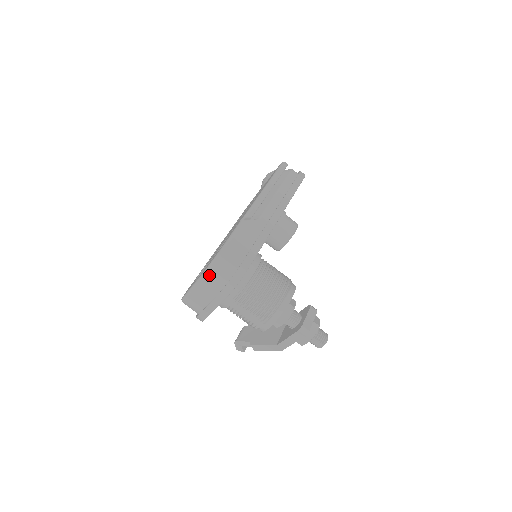
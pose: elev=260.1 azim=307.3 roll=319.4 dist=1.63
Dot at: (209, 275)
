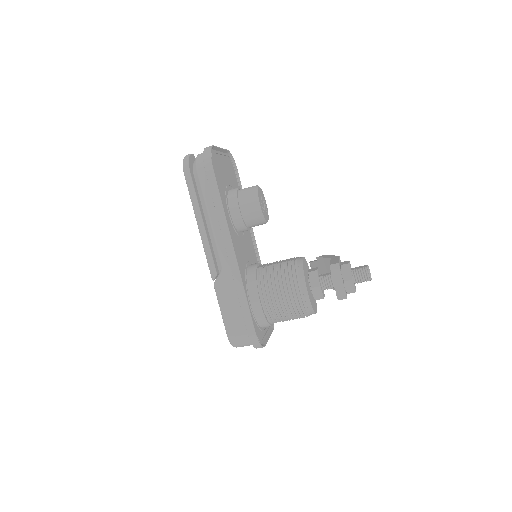
Dot at: occluded
